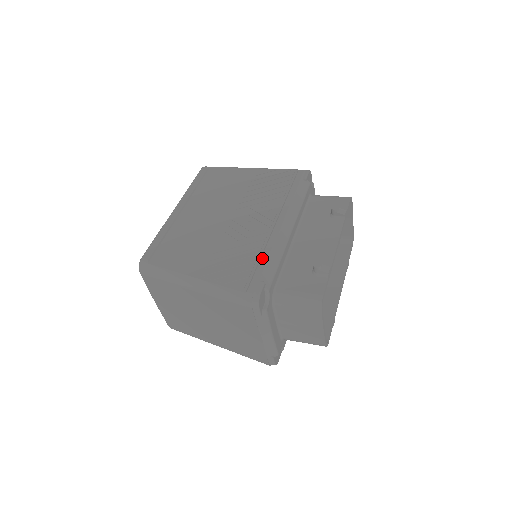
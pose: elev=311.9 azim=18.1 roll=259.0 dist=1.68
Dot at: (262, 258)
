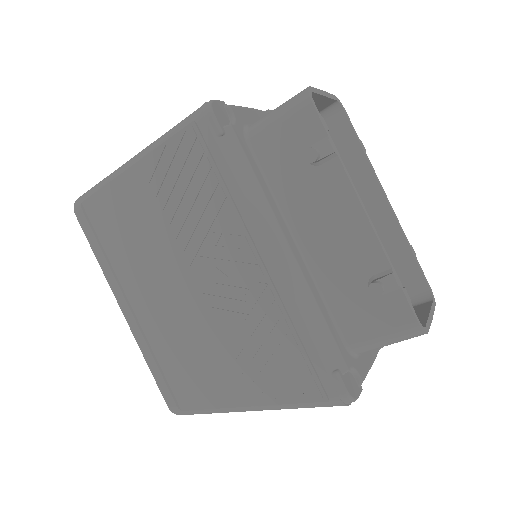
Dot at: (301, 337)
